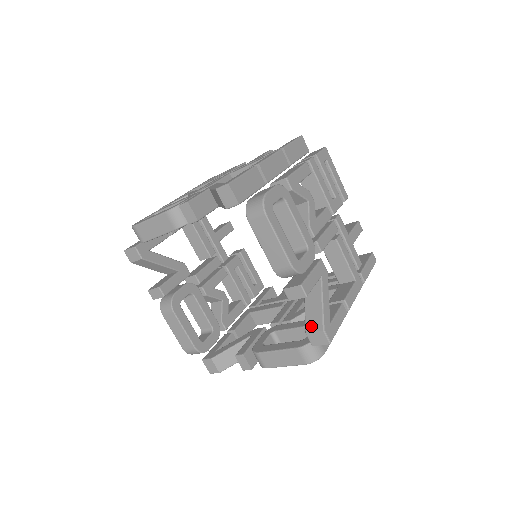
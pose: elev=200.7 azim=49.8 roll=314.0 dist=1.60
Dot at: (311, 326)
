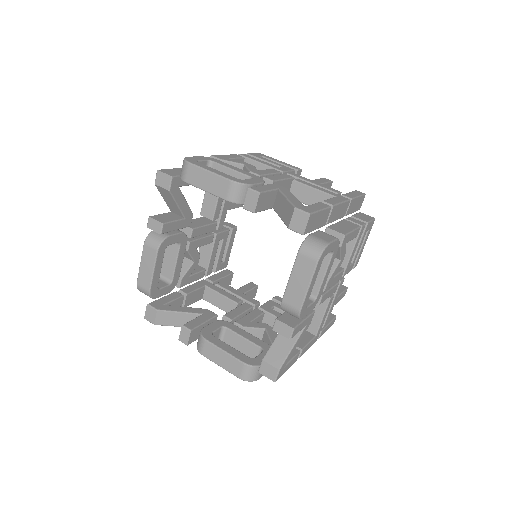
Dot at: (288, 219)
